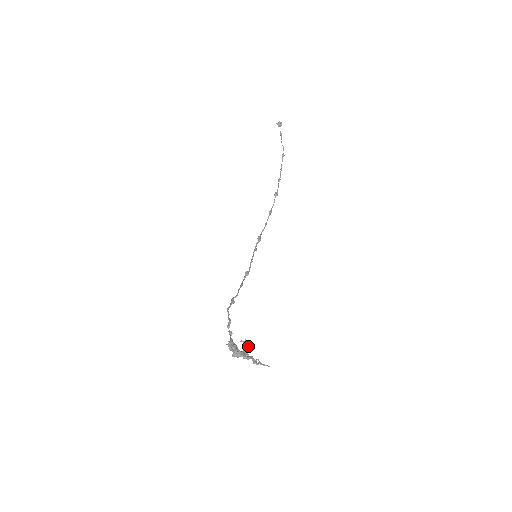
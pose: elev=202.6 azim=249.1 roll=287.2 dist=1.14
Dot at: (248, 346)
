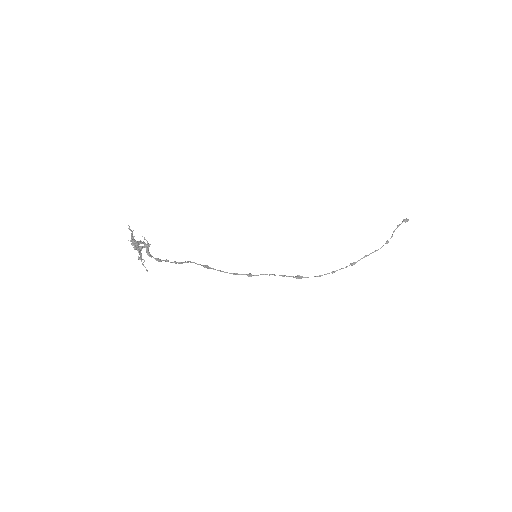
Dot at: (146, 246)
